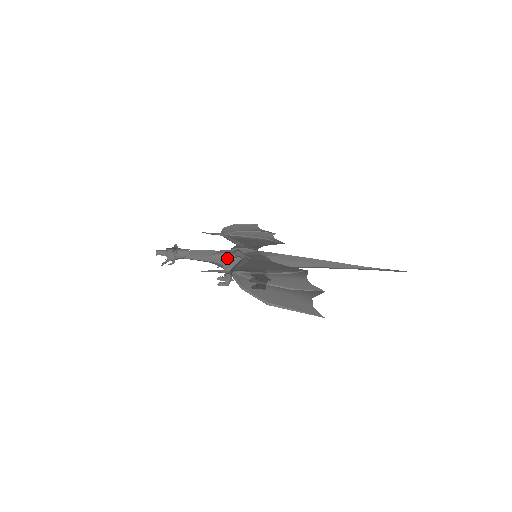
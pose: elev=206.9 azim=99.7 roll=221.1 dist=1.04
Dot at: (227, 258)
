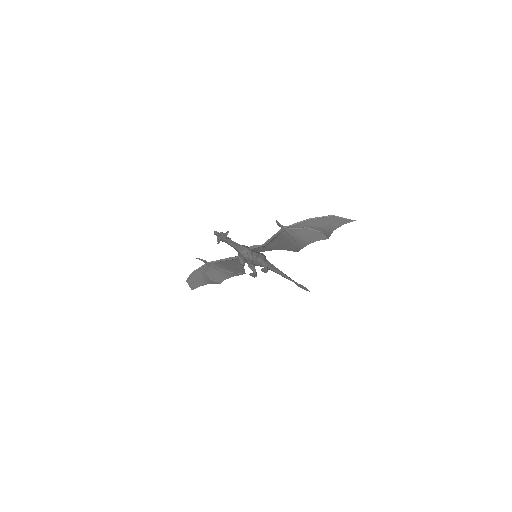
Dot at: (249, 248)
